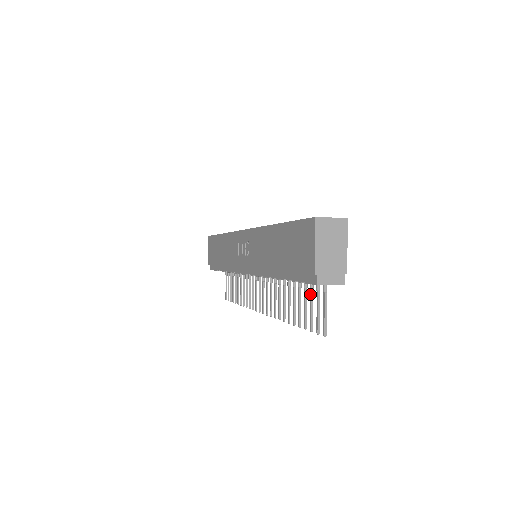
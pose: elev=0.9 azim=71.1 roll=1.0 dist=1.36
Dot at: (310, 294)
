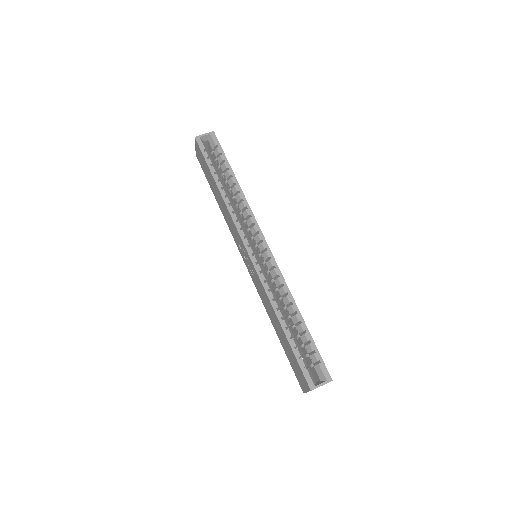
Dot at: occluded
